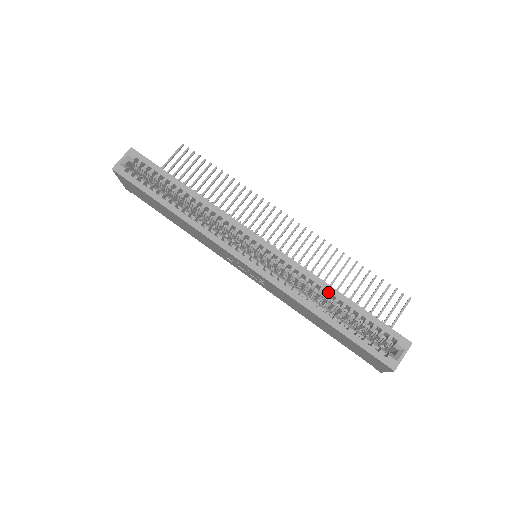
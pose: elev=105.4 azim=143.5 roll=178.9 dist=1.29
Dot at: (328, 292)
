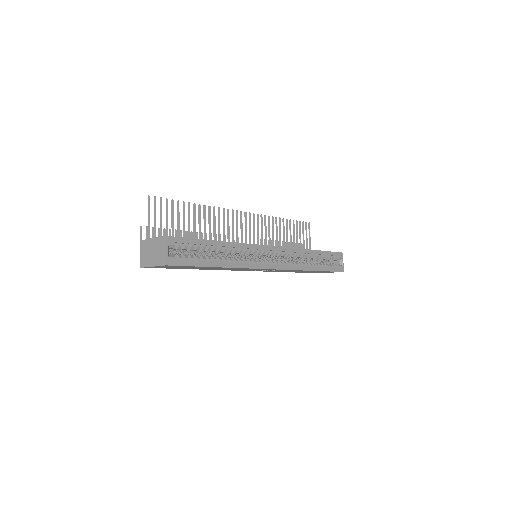
Dot at: (309, 254)
